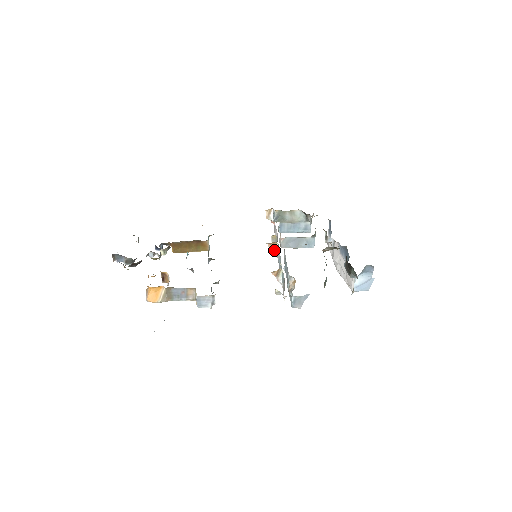
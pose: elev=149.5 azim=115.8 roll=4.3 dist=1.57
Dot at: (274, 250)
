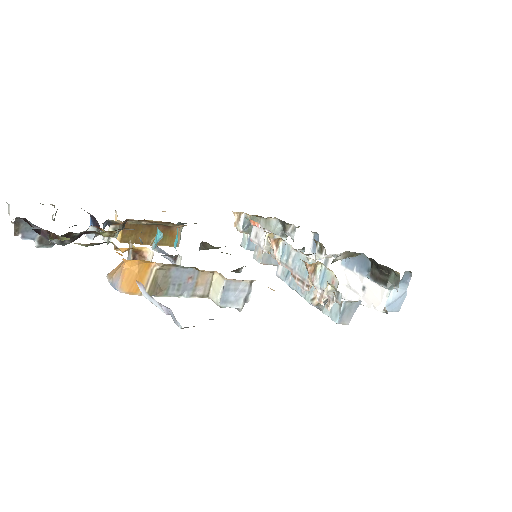
Dot at: (277, 251)
